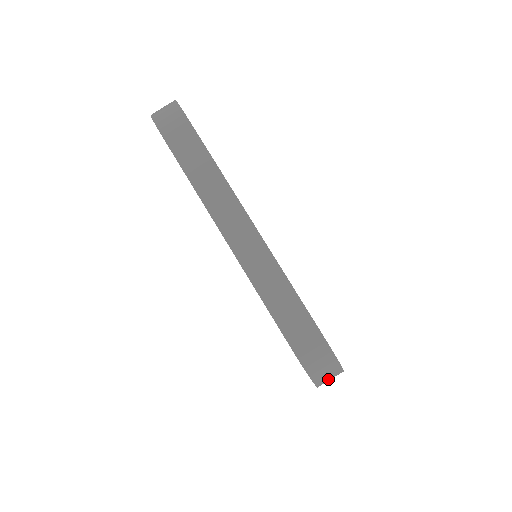
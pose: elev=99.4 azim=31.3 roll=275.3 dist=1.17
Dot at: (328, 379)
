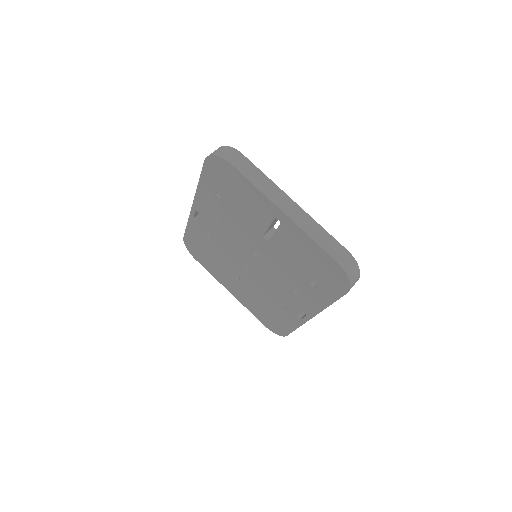
Dot at: (354, 283)
